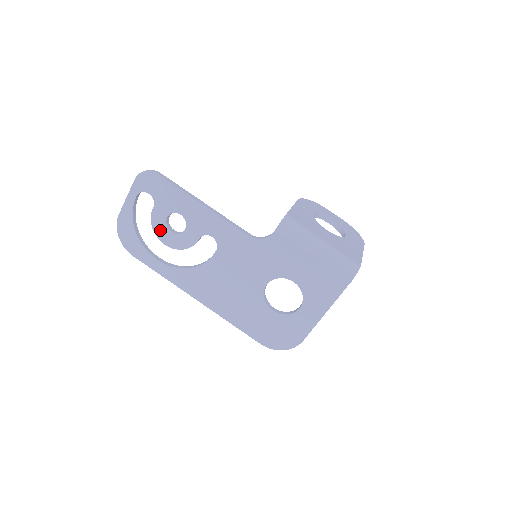
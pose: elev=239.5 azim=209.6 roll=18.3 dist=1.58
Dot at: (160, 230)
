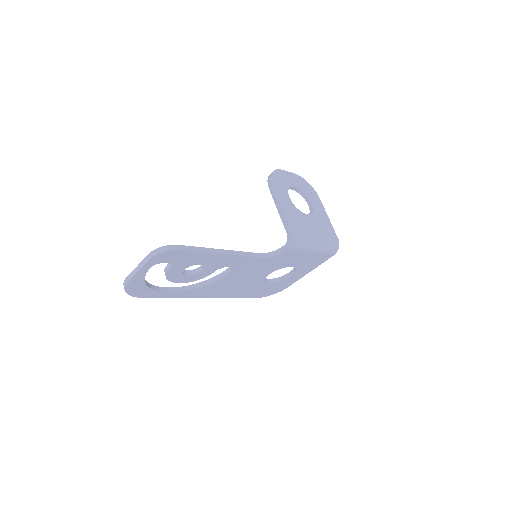
Dot at: (175, 278)
